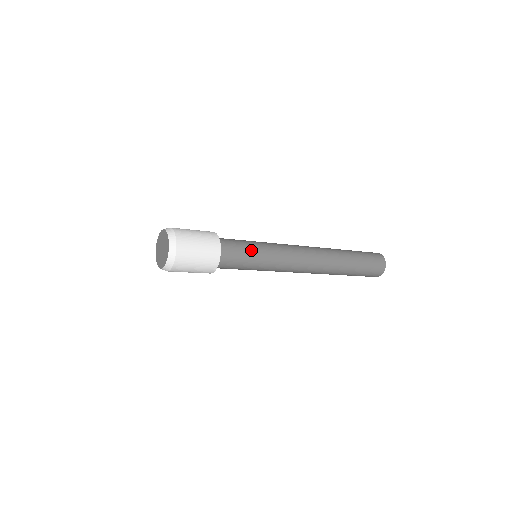
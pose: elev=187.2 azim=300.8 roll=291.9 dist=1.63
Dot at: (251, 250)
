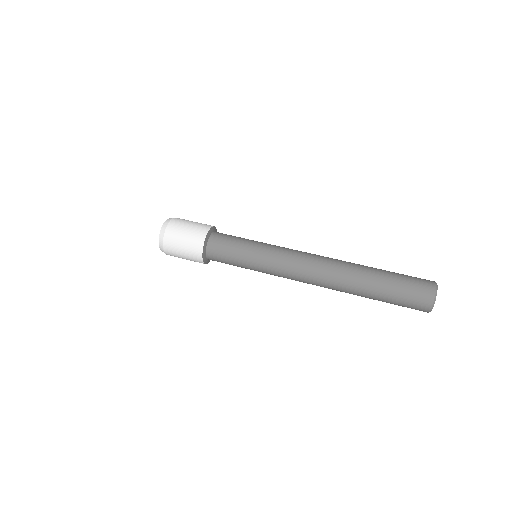
Dot at: (238, 256)
